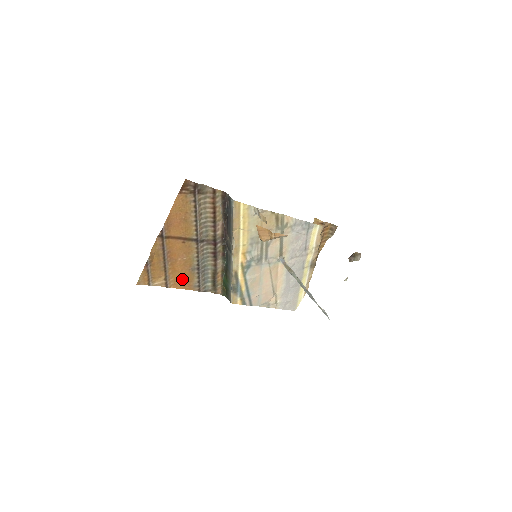
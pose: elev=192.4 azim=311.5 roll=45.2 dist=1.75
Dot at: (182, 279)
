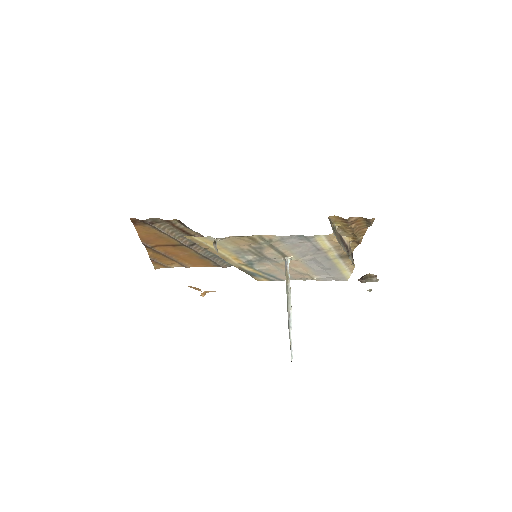
Dot at: (198, 262)
